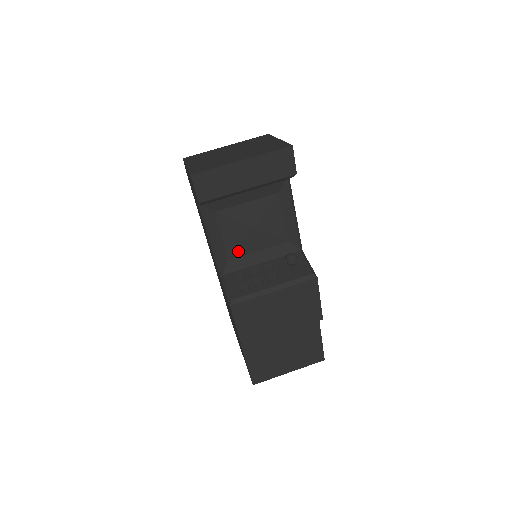
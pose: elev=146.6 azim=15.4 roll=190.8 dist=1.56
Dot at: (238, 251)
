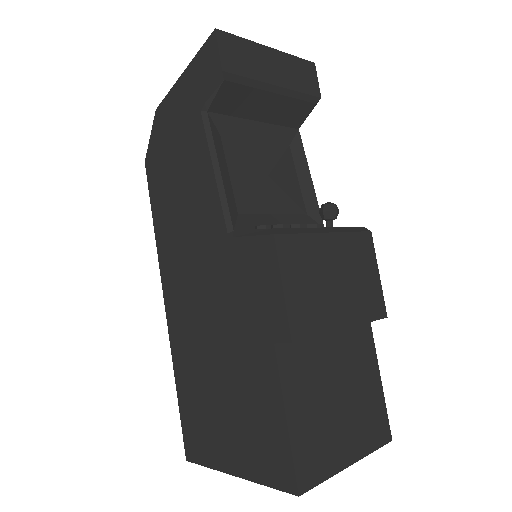
Dot at: (250, 204)
